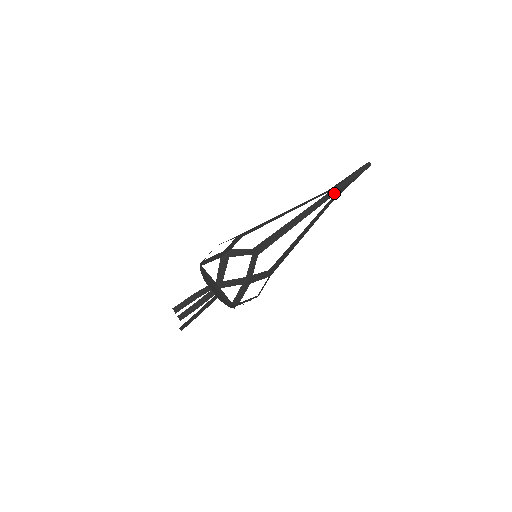
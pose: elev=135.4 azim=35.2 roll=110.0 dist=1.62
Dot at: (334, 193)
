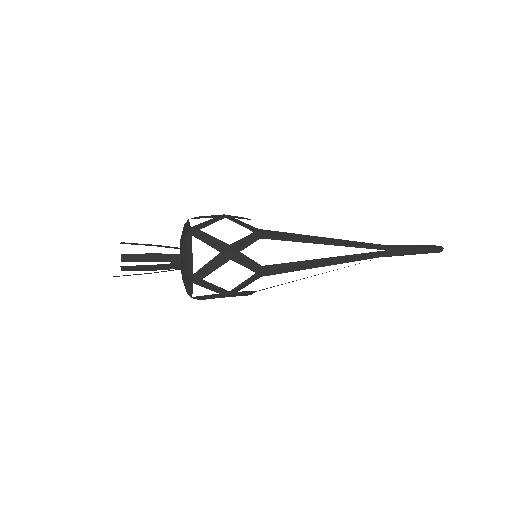
Dot at: (385, 255)
